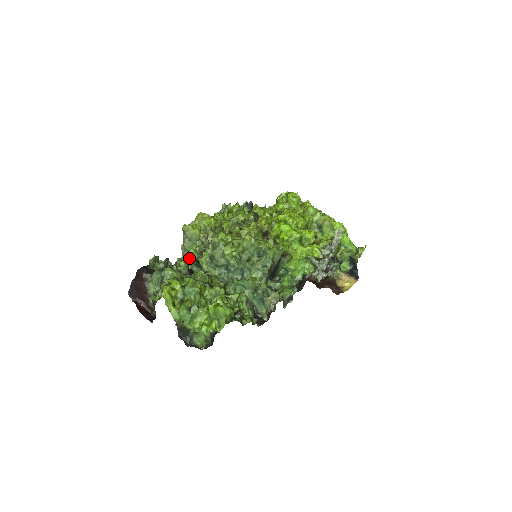
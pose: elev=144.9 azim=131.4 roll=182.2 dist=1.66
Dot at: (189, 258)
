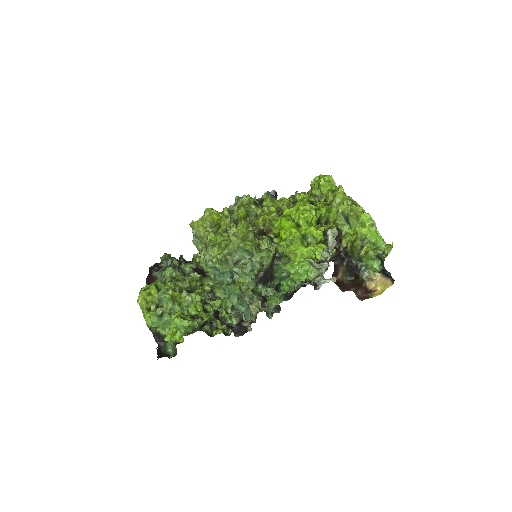
Dot at: occluded
